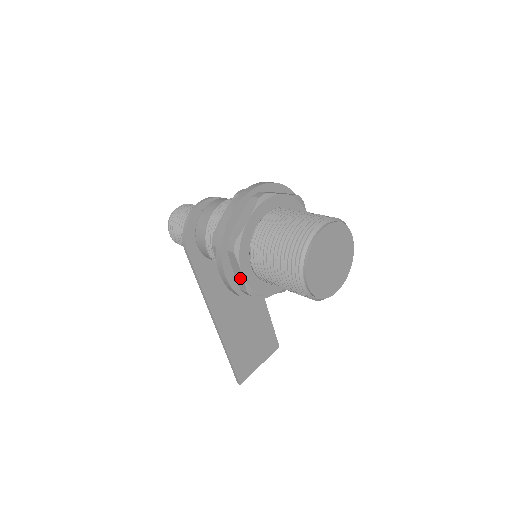
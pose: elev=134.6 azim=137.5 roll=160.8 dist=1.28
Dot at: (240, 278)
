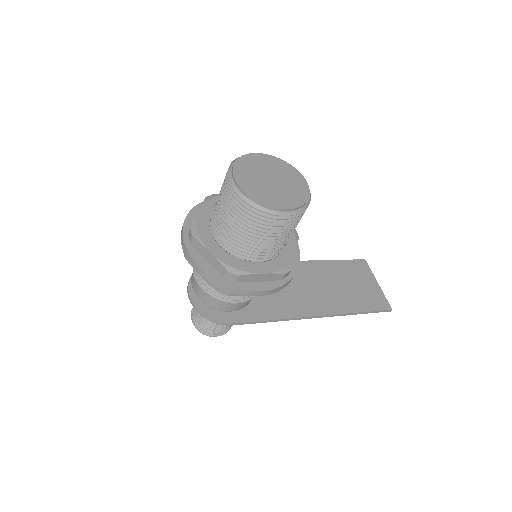
Dot at: (268, 277)
